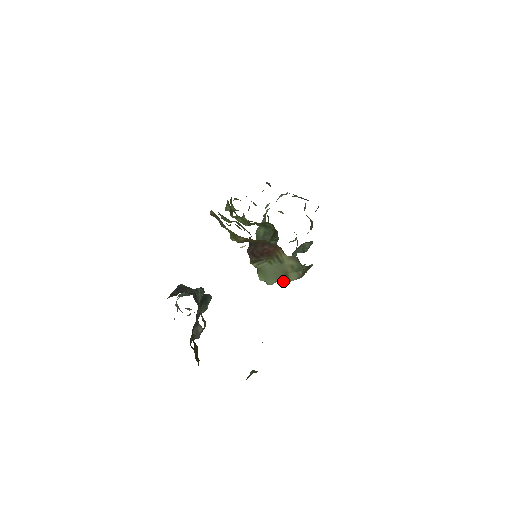
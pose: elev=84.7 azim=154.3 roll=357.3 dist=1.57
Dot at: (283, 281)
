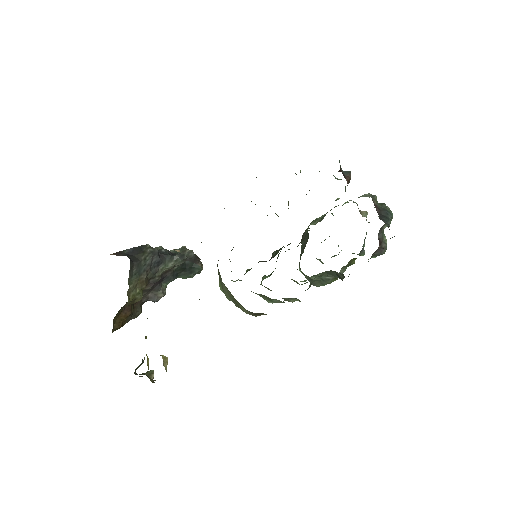
Dot at: (237, 306)
